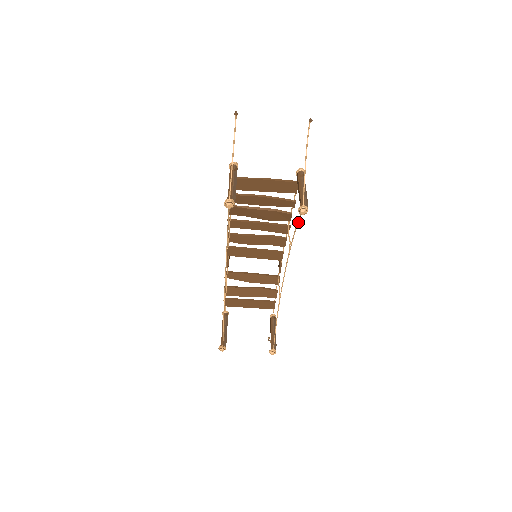
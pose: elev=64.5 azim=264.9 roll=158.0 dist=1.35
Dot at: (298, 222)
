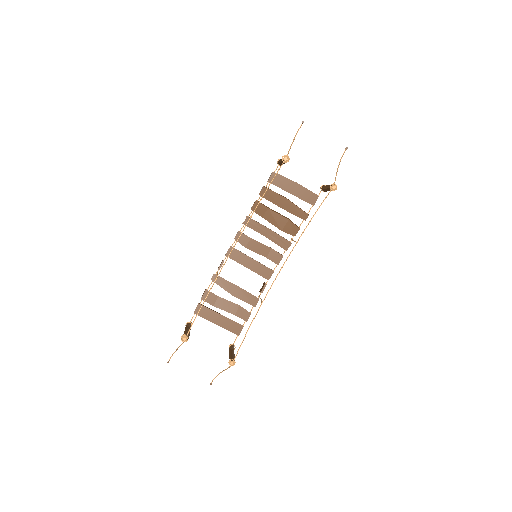
Dot at: occluded
